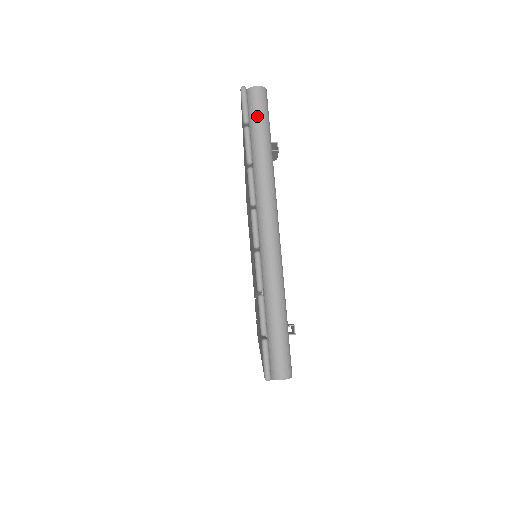
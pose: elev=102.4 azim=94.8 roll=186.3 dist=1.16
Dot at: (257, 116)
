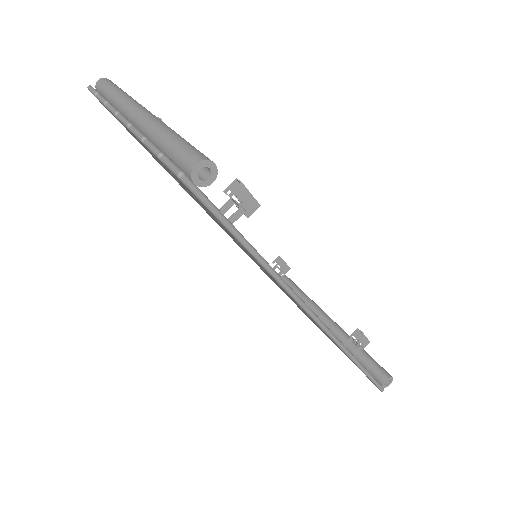
Dot at: (103, 87)
